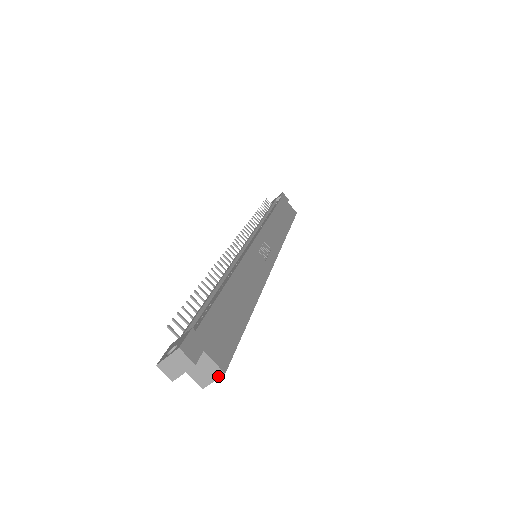
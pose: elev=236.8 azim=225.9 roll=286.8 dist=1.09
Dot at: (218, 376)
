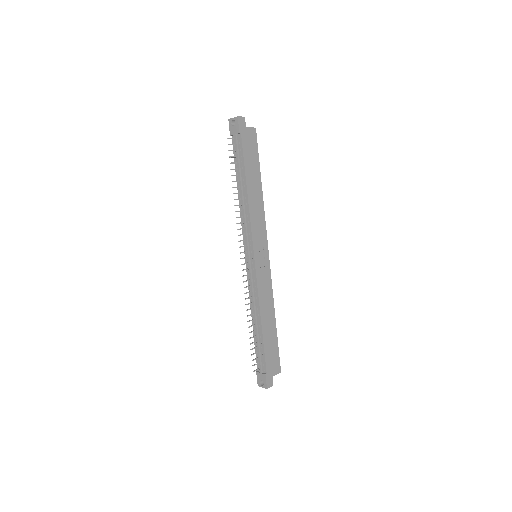
Dot at: (278, 372)
